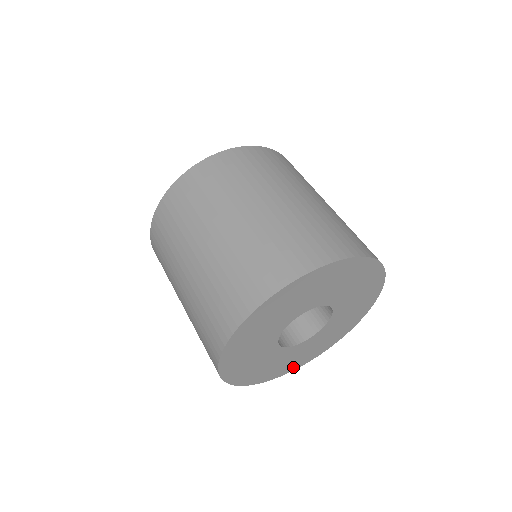
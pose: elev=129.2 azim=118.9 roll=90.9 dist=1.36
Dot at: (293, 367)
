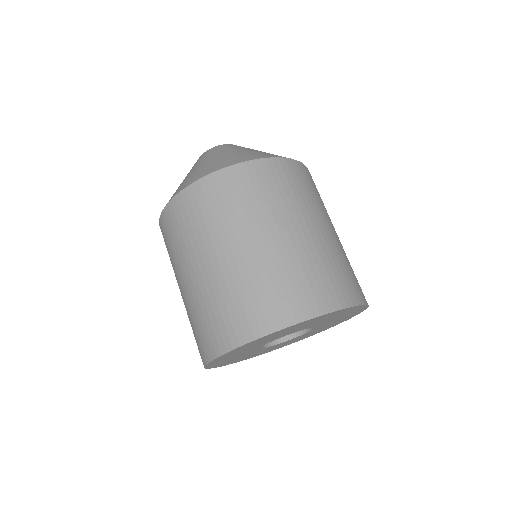
Dot at: (265, 352)
